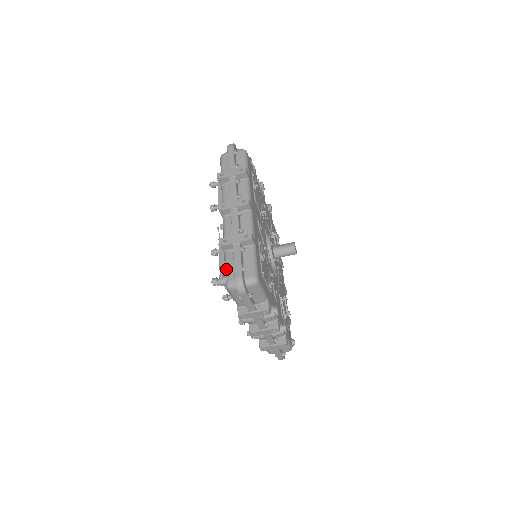
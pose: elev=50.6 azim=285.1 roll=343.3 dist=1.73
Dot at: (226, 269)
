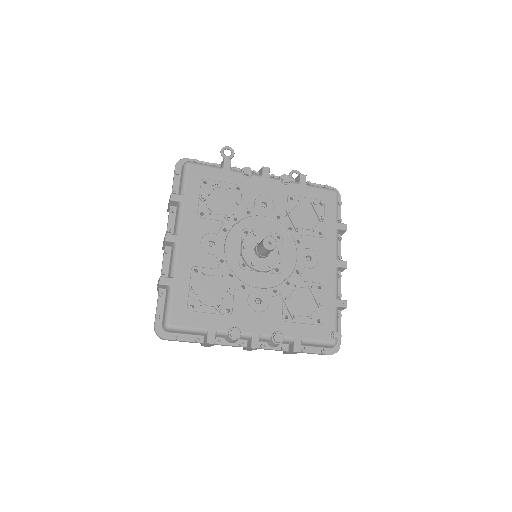
Dot at: occluded
